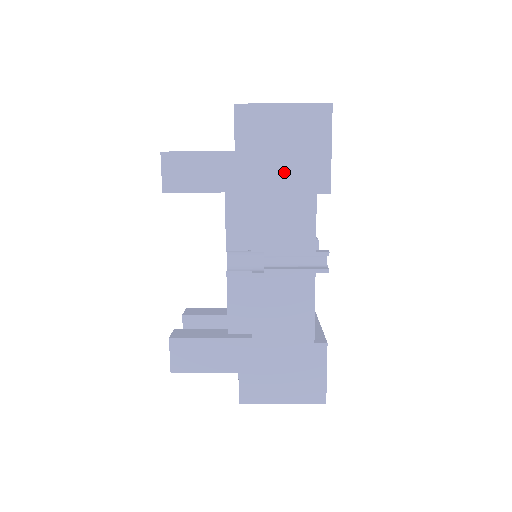
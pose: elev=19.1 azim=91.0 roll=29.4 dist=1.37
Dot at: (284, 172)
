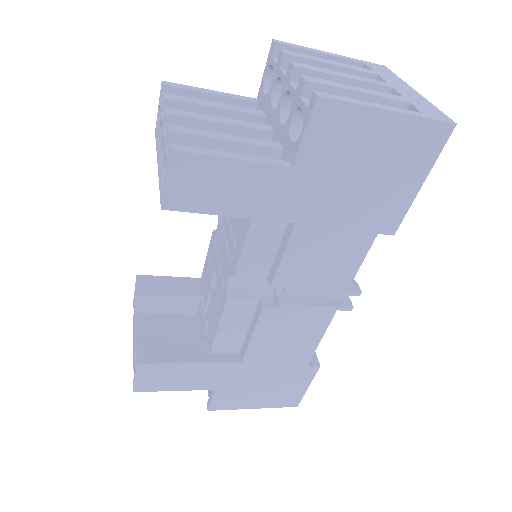
Dot at: (350, 204)
